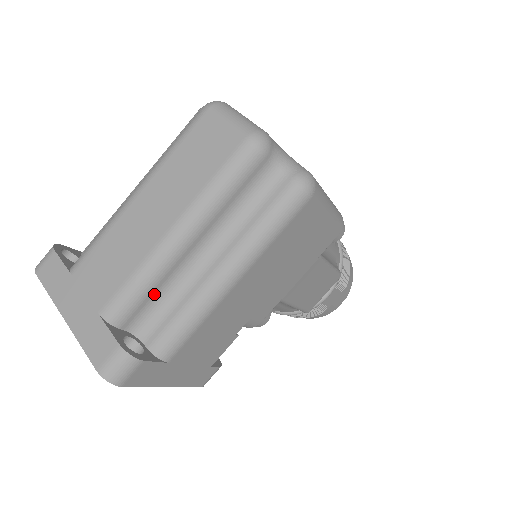
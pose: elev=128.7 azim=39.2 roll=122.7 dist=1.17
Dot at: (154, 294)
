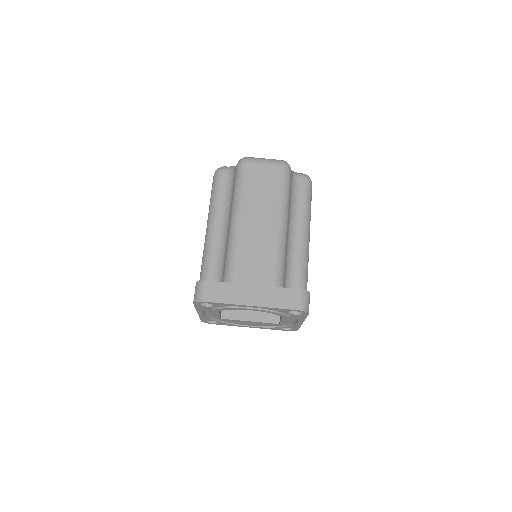
Dot at: (285, 263)
